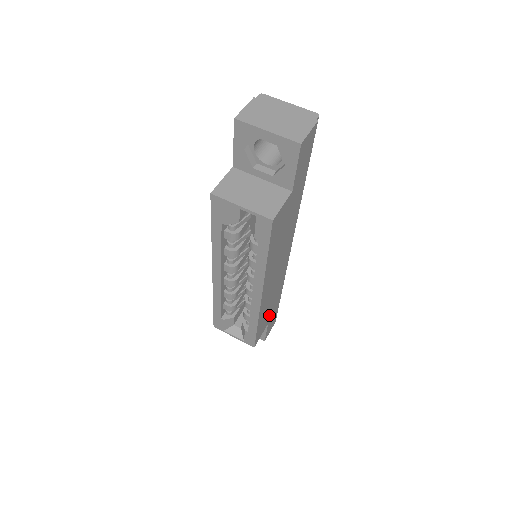
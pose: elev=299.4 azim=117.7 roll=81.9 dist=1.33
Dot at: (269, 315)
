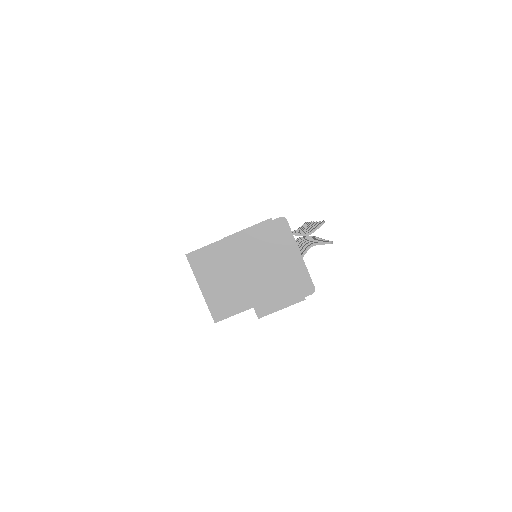
Dot at: occluded
